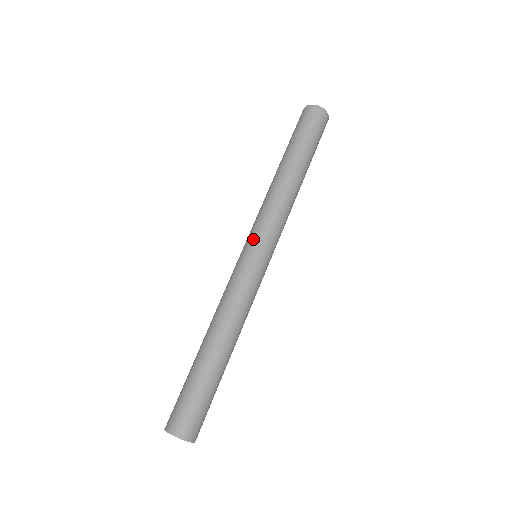
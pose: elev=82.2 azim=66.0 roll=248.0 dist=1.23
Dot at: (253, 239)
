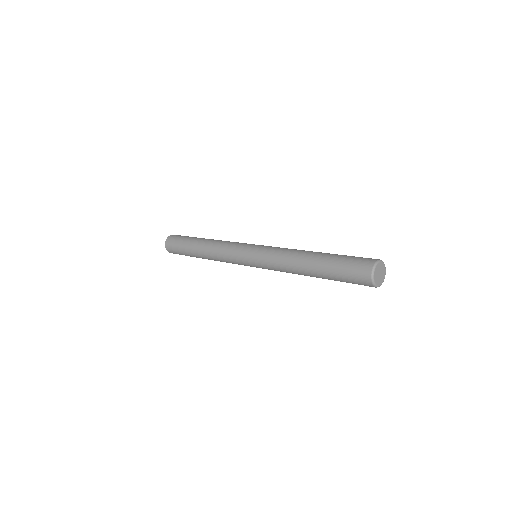
Dot at: (255, 262)
